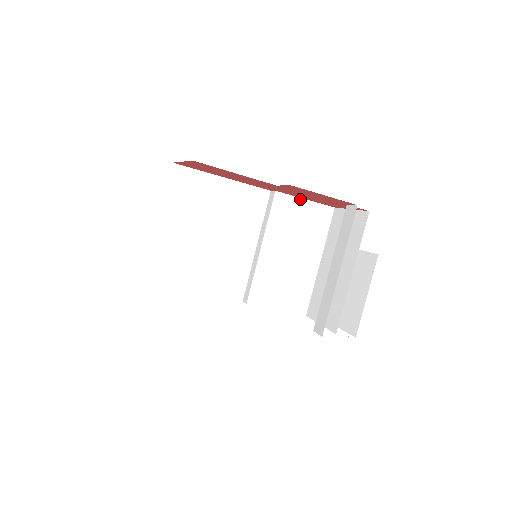
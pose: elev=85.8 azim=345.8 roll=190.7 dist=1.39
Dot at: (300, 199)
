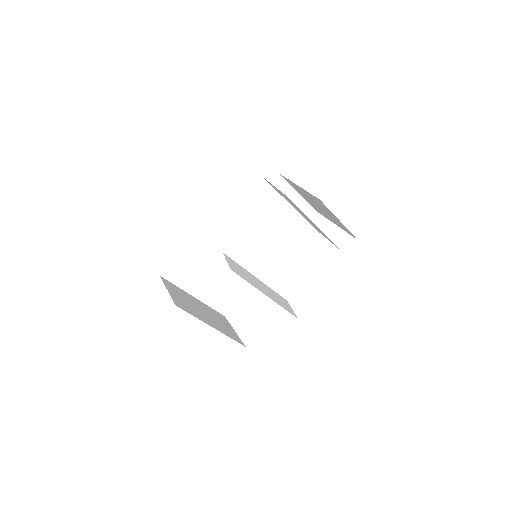
Dot at: (238, 202)
